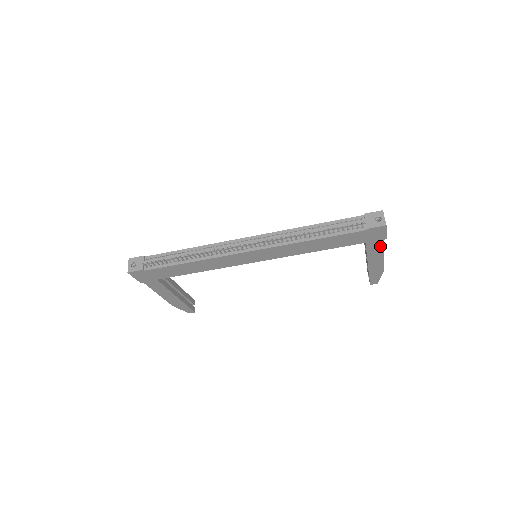
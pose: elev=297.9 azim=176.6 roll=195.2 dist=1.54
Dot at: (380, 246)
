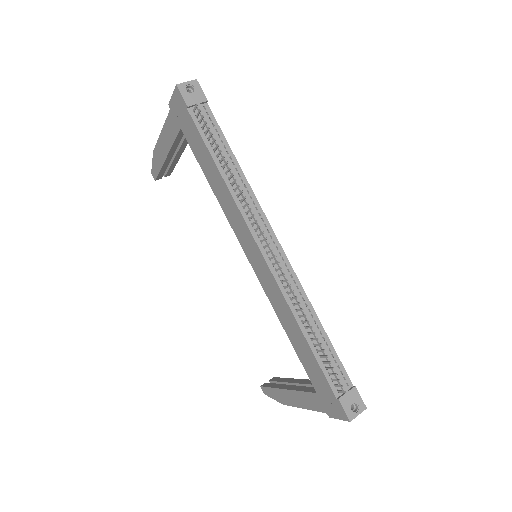
Dot at: (317, 408)
